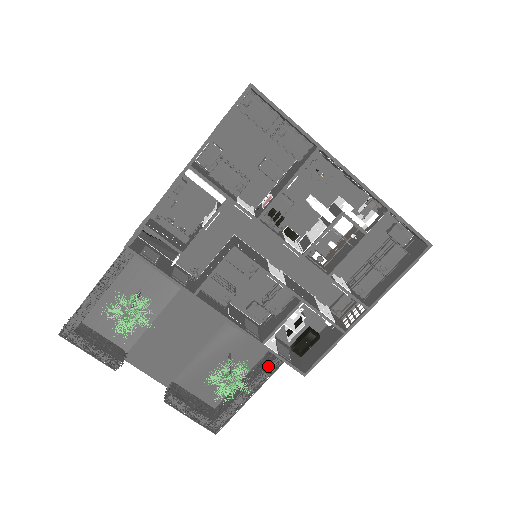
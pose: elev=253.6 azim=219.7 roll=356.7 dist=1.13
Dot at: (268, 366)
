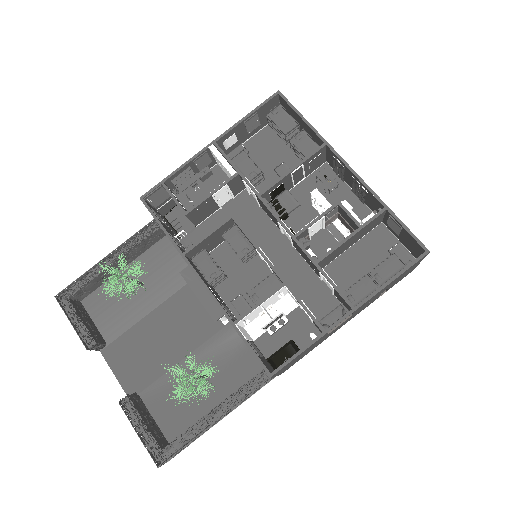
Dot at: (240, 389)
